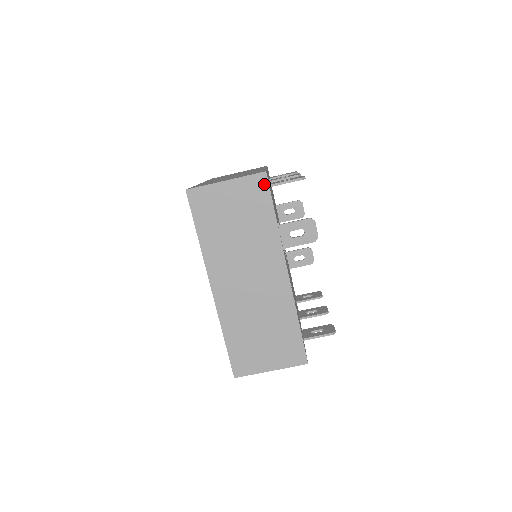
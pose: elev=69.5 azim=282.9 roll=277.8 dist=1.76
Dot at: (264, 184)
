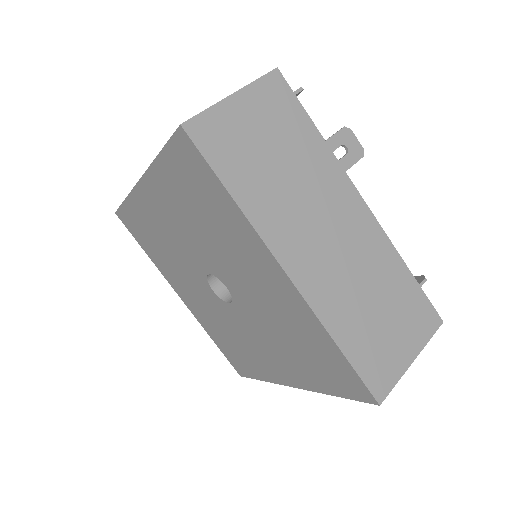
Dot at: (283, 86)
